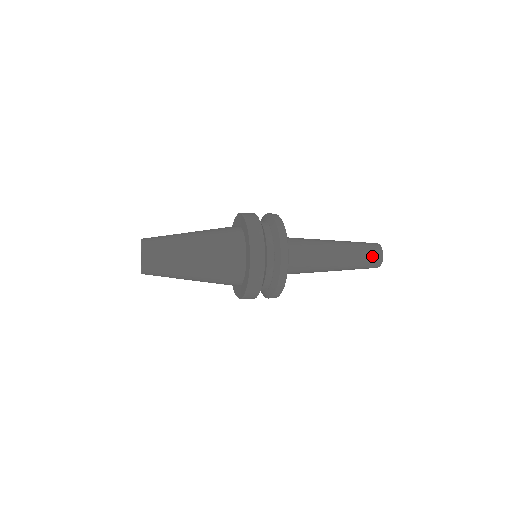
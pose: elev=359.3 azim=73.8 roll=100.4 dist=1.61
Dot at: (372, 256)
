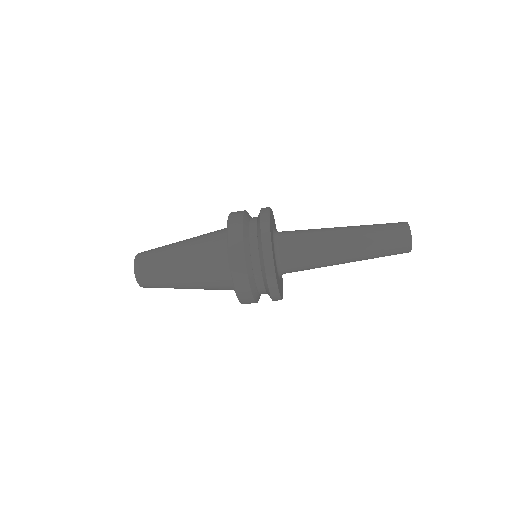
Dot at: (394, 232)
